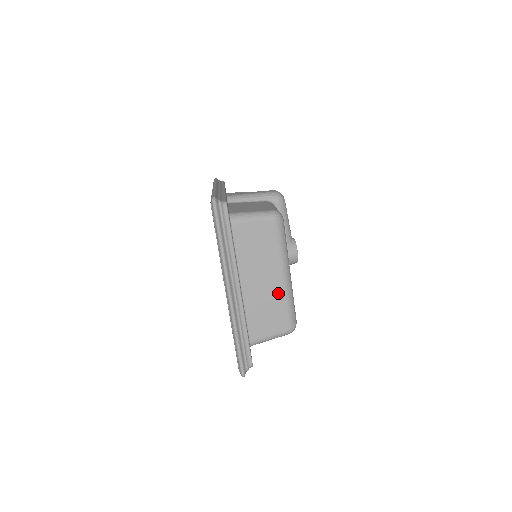
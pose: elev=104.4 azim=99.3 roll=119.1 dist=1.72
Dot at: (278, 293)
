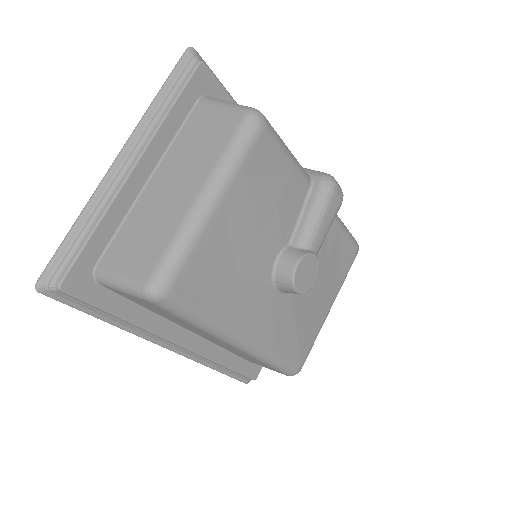
Dot at: (176, 215)
